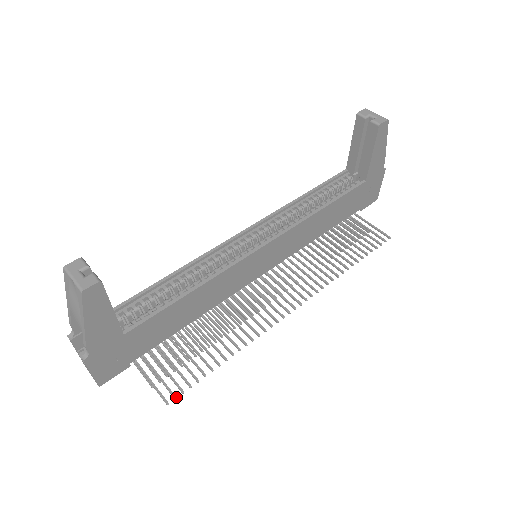
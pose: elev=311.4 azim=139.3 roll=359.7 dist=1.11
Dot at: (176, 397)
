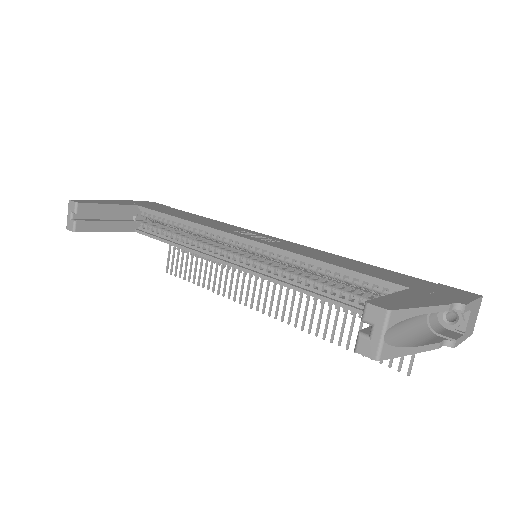
Dot at: (171, 274)
